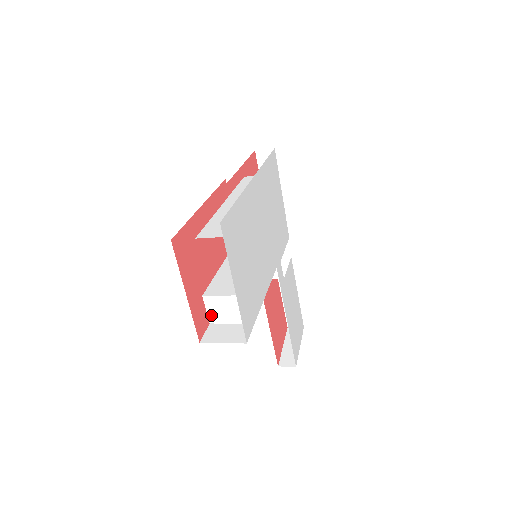
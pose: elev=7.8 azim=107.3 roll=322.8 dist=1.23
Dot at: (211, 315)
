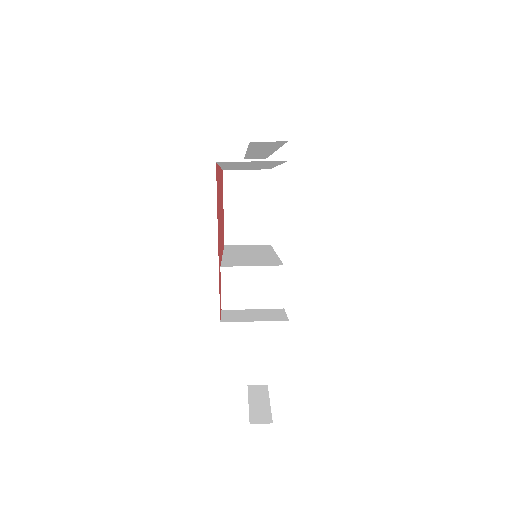
Dot at: (226, 297)
